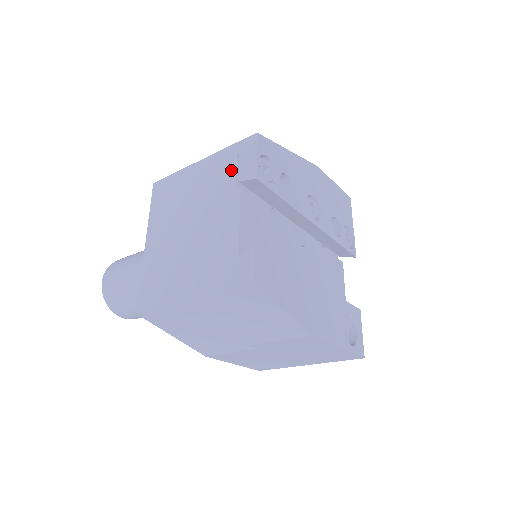
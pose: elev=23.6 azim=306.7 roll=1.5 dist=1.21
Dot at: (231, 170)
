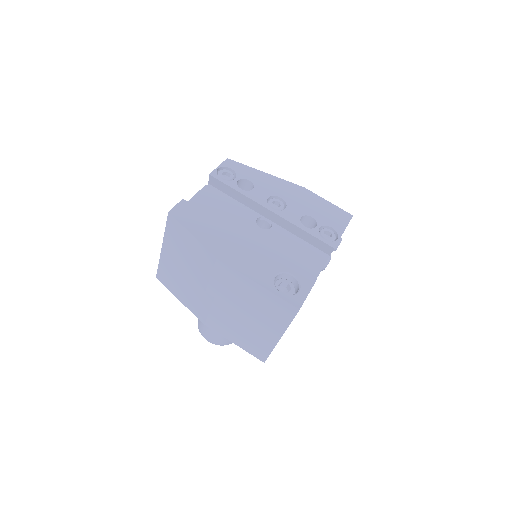
Dot at: occluded
